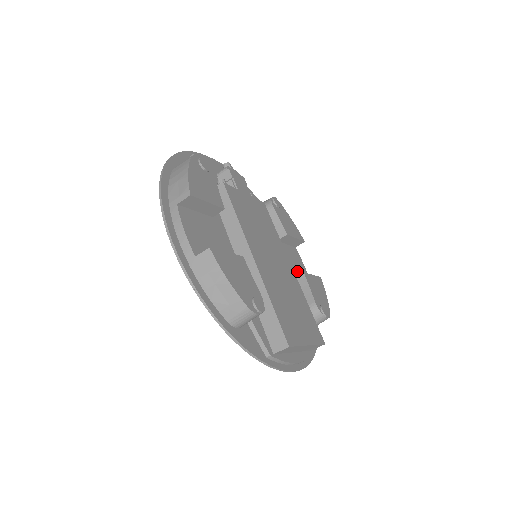
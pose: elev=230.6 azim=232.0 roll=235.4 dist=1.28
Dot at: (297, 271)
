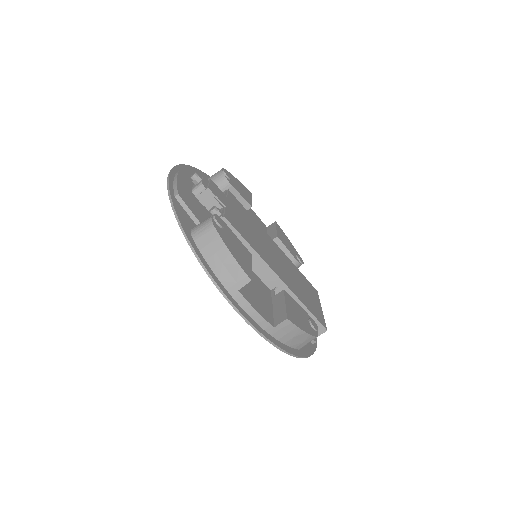
Dot at: occluded
